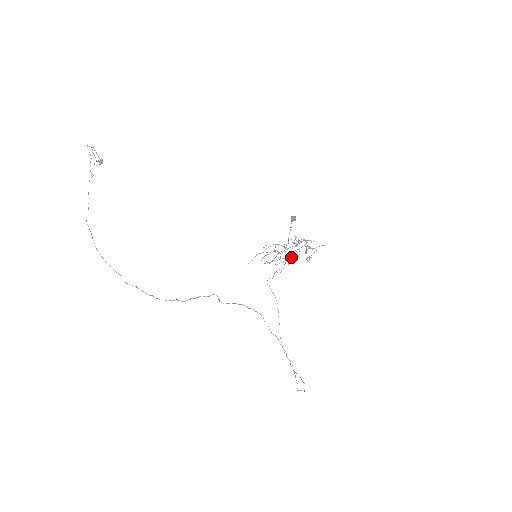
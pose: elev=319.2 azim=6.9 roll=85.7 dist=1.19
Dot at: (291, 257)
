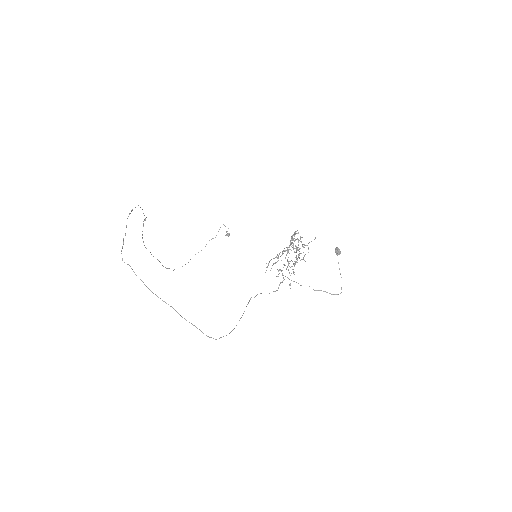
Dot at: occluded
